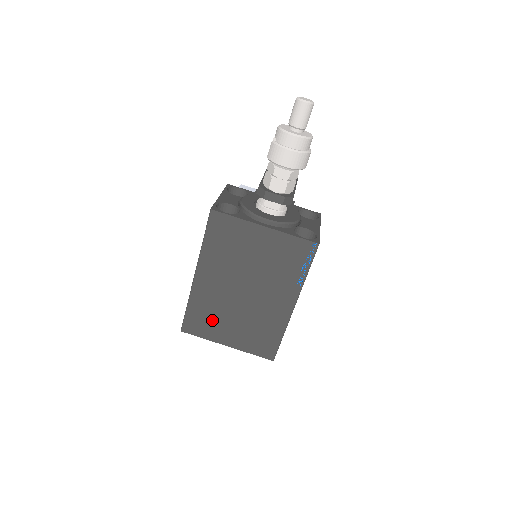
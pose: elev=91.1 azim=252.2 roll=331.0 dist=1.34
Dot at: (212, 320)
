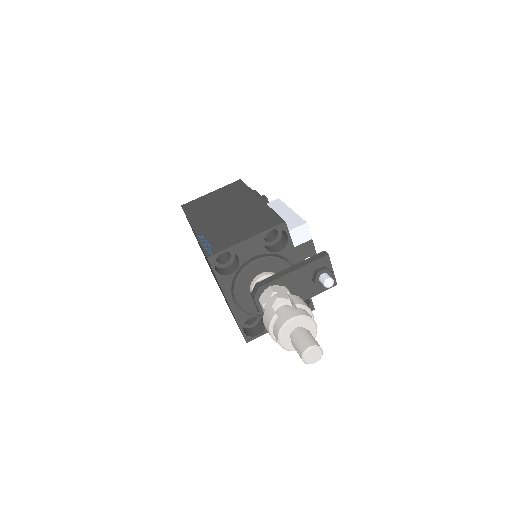
Dot at: occluded
